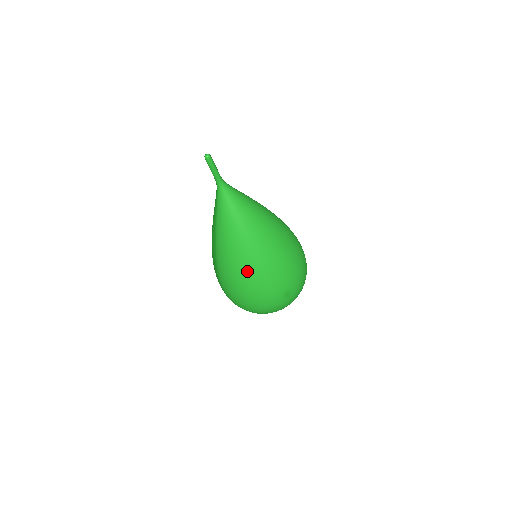
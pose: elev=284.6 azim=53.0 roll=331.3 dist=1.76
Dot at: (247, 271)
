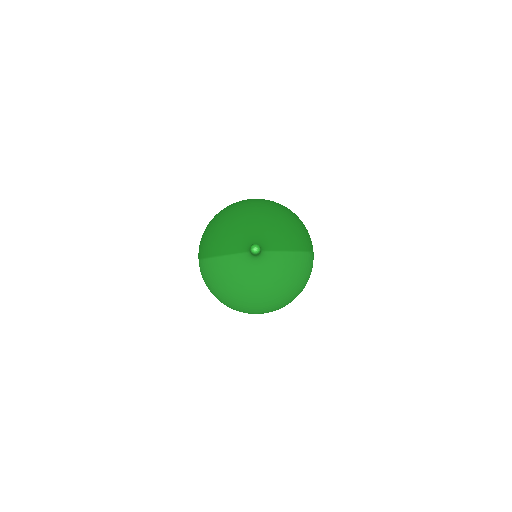
Dot at: (230, 300)
